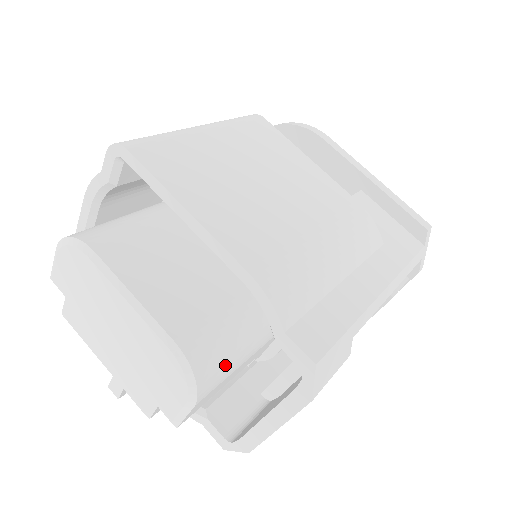
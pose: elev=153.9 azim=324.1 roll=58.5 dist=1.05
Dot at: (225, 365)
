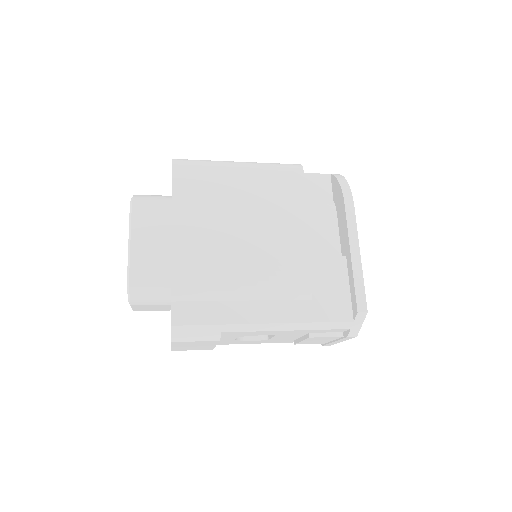
Dot at: (153, 298)
